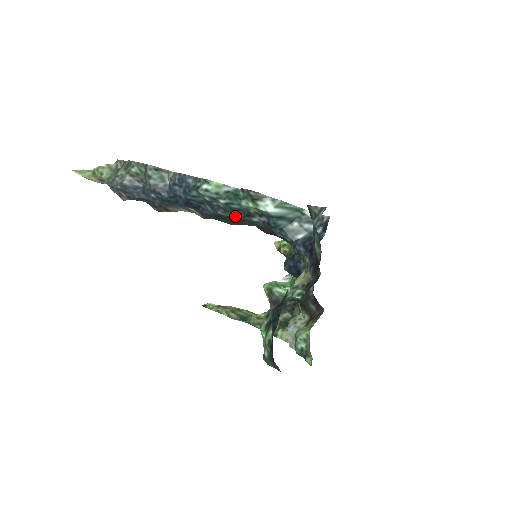
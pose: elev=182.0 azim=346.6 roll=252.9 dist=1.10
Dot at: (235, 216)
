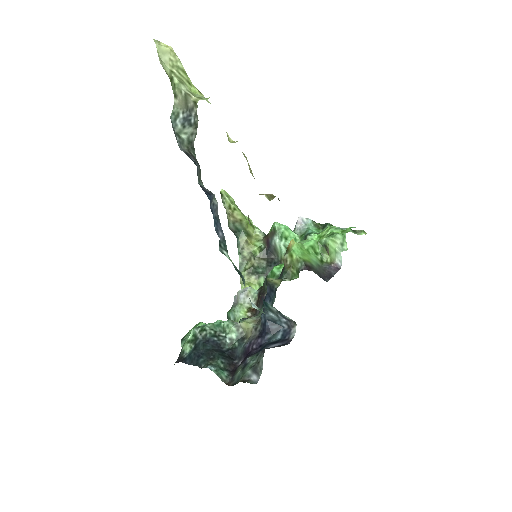
Dot at: occluded
